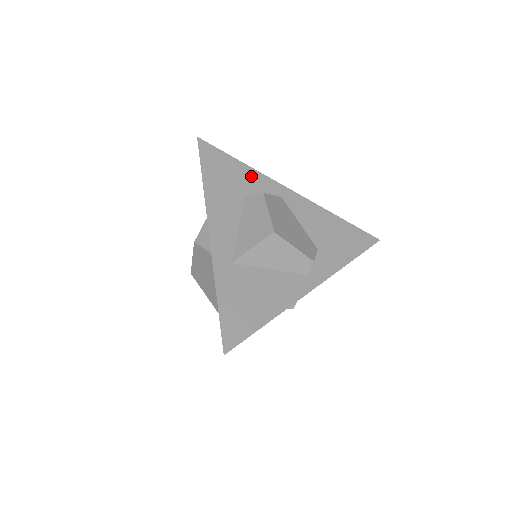
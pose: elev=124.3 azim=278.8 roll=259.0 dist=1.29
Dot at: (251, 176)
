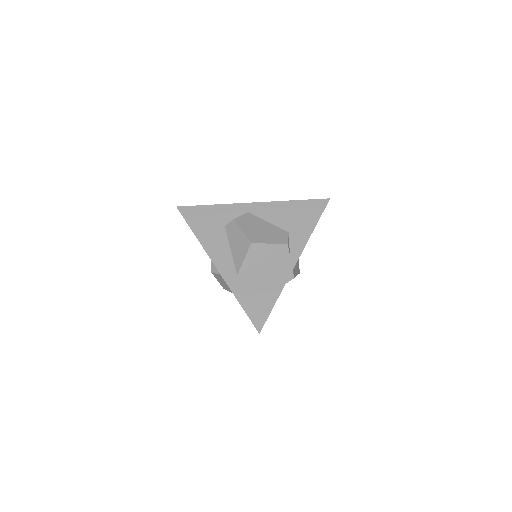
Dot at: (222, 210)
